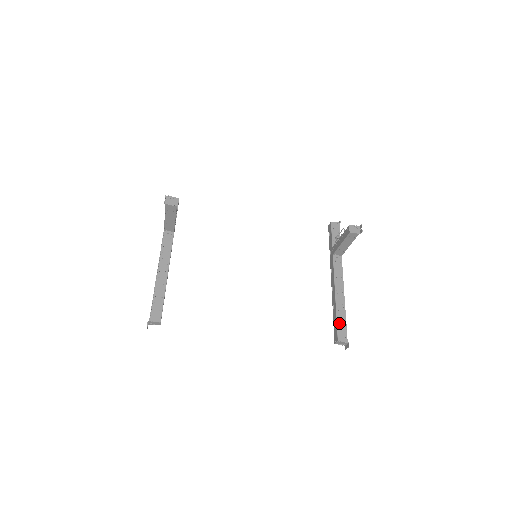
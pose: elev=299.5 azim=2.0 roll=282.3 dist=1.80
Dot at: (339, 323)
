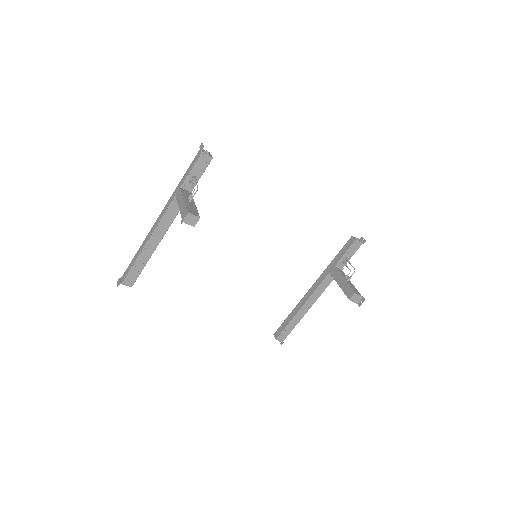
Dot at: (287, 328)
